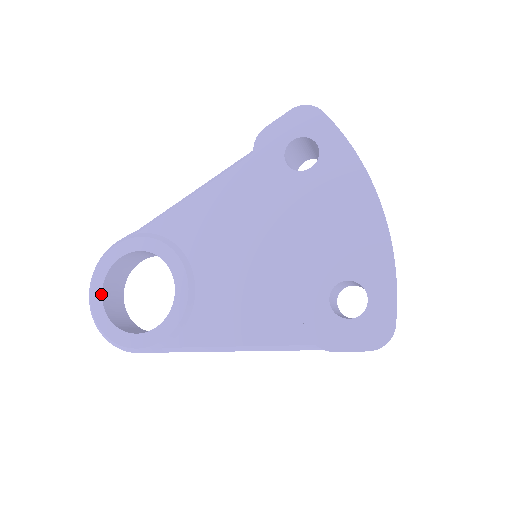
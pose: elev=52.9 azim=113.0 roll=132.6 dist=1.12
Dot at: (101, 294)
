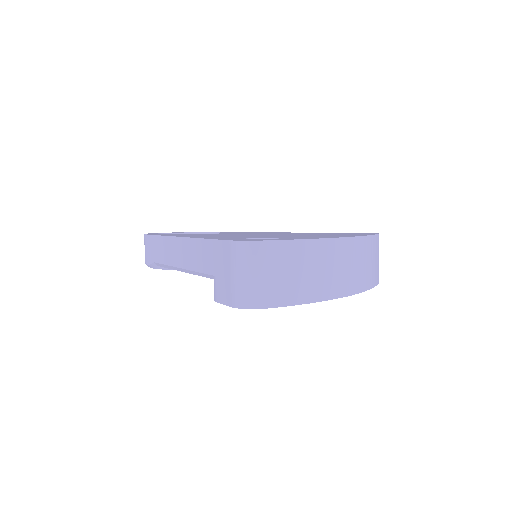
Dot at: occluded
